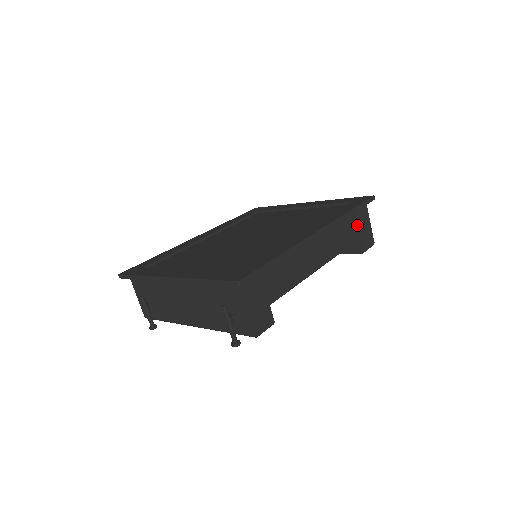
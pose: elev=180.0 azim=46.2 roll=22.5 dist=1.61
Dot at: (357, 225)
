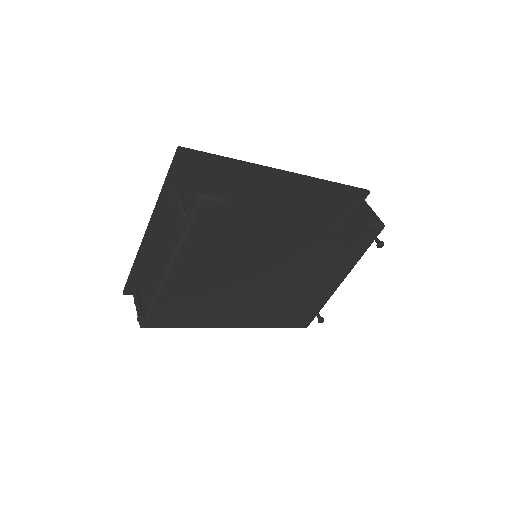
Dot at: (351, 203)
